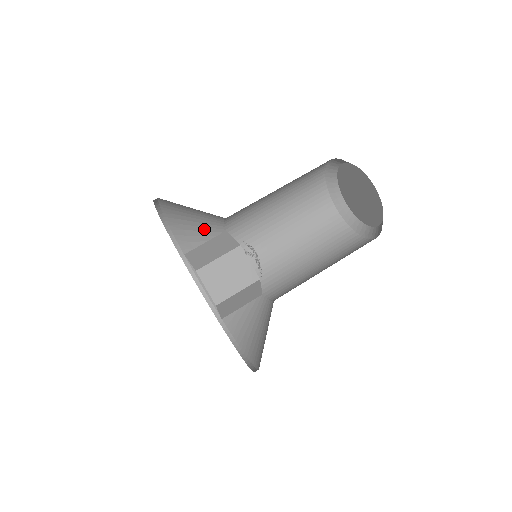
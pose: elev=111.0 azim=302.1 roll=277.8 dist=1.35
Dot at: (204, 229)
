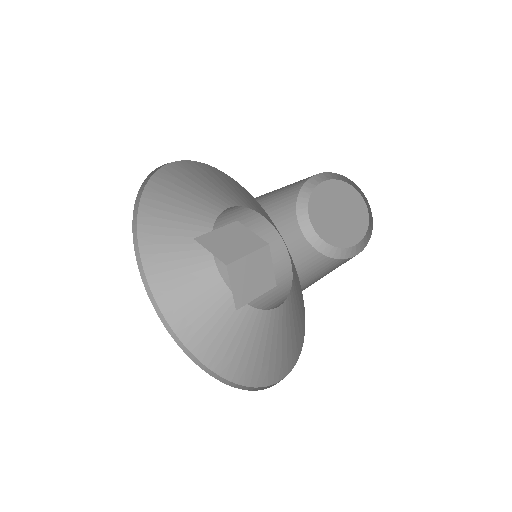
Dot at: (190, 208)
